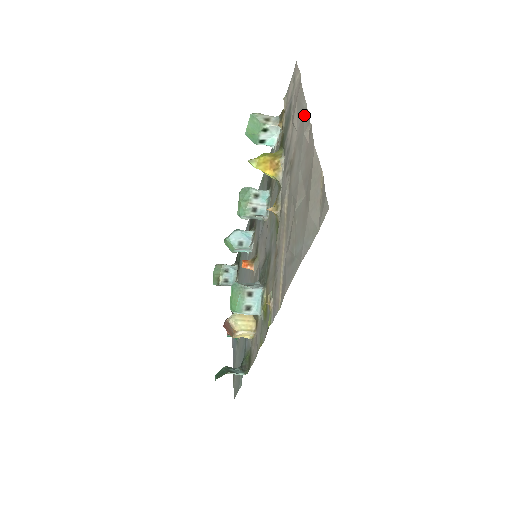
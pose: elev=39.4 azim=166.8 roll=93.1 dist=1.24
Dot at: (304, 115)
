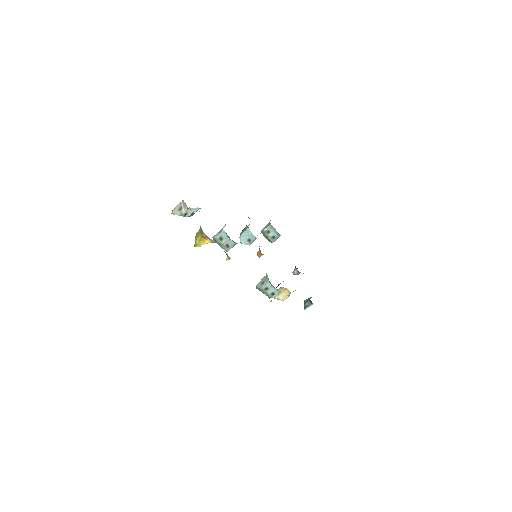
Dot at: occluded
